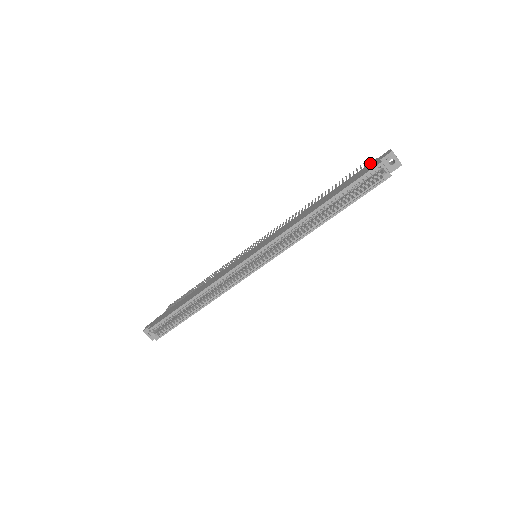
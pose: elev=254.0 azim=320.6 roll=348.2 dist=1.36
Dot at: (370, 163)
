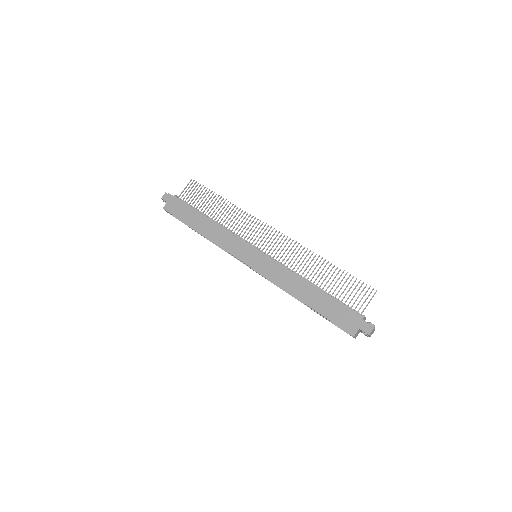
Dot at: (357, 316)
